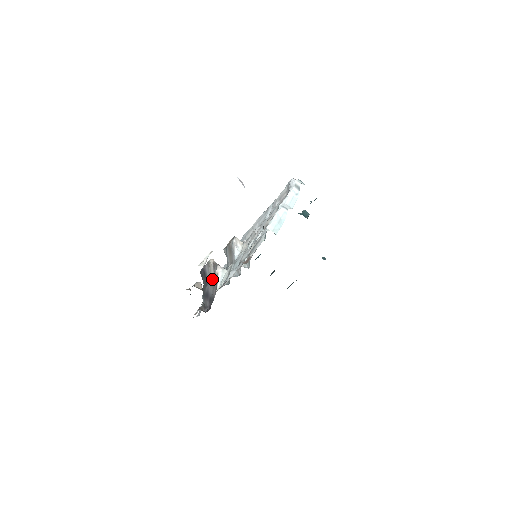
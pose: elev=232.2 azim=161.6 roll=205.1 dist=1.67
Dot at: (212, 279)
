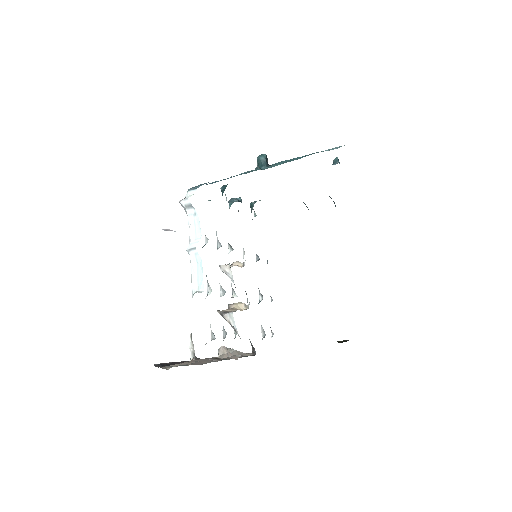
Dot at: occluded
